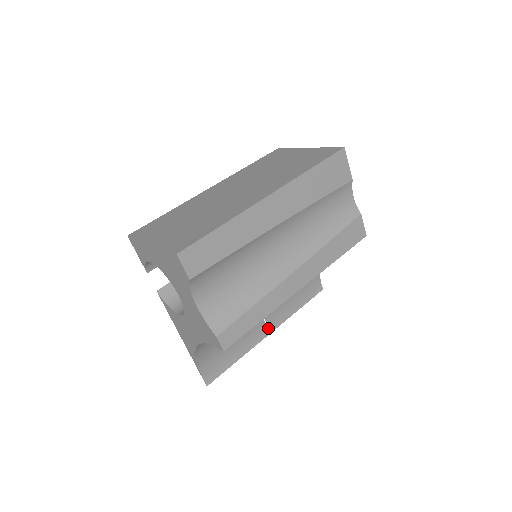
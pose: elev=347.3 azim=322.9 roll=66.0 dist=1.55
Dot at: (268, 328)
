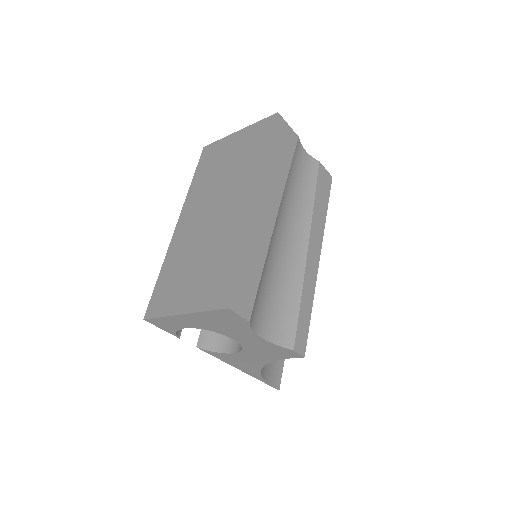
Dot at: occluded
